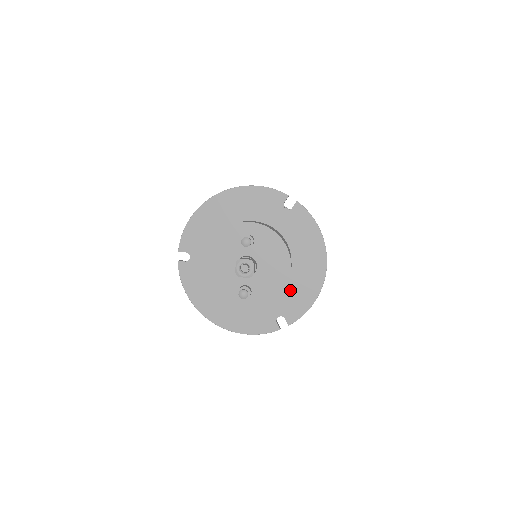
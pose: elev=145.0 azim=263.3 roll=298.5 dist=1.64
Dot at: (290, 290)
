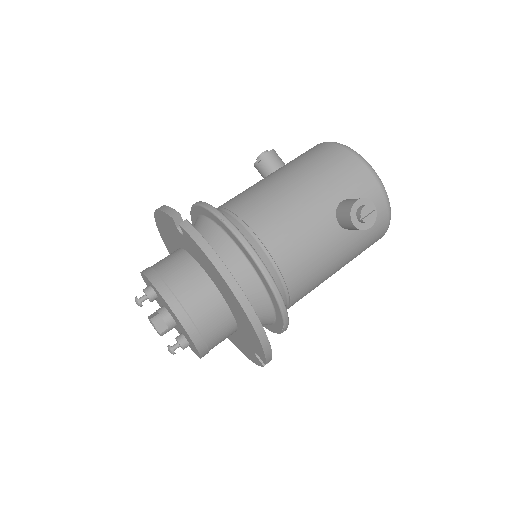
Dot at: (241, 326)
